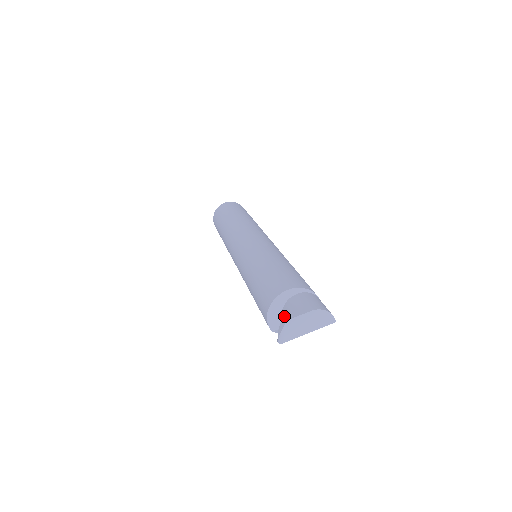
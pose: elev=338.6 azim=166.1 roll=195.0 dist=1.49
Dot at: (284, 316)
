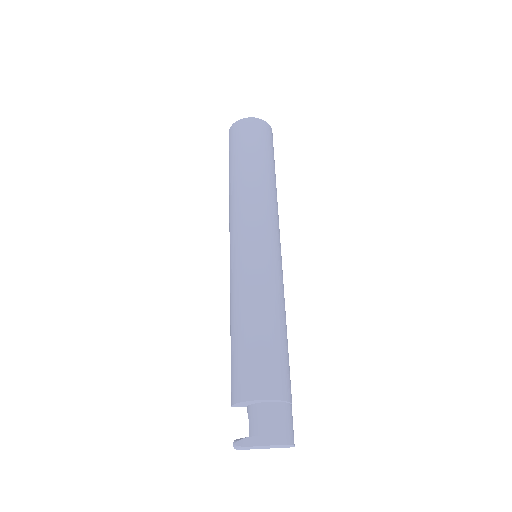
Dot at: (254, 437)
